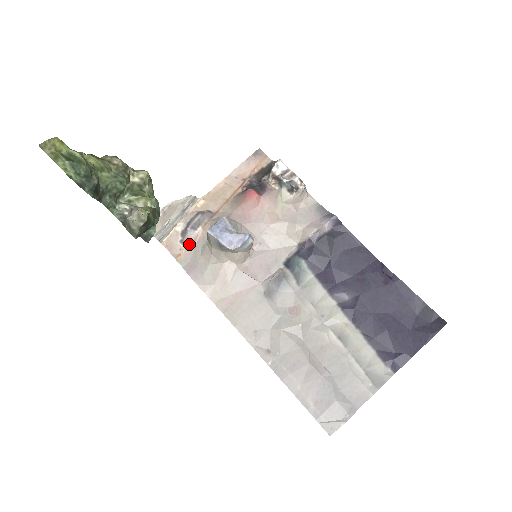
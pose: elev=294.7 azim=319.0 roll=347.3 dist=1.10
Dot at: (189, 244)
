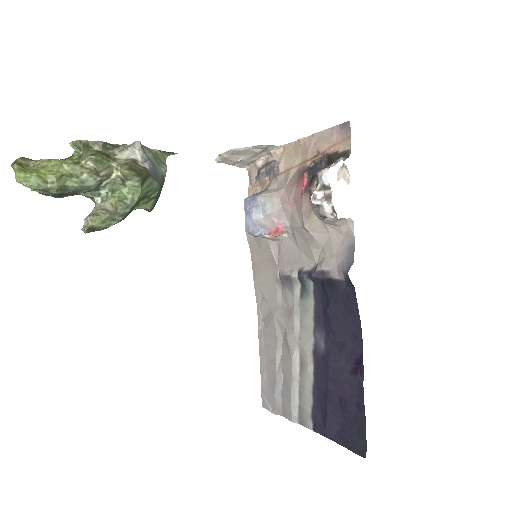
Dot at: (260, 185)
